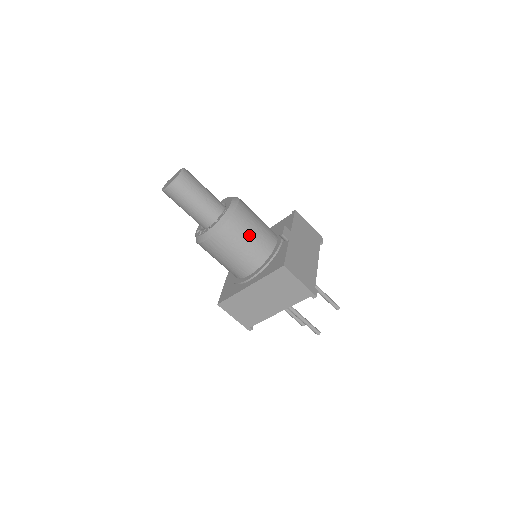
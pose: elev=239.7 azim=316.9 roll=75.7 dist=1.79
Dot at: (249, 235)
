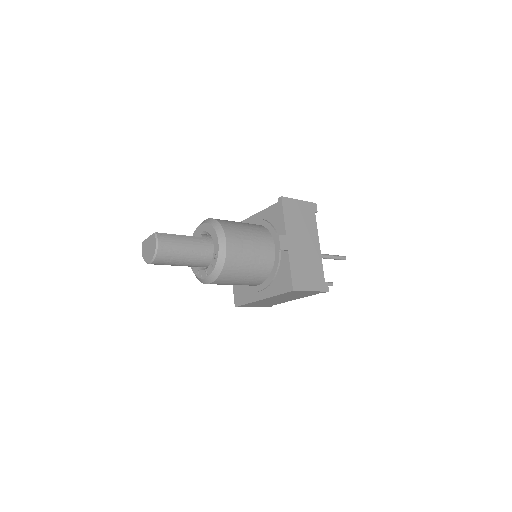
Dot at: (248, 264)
